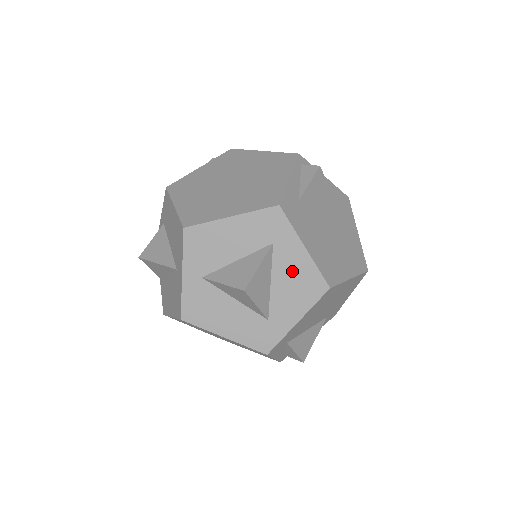
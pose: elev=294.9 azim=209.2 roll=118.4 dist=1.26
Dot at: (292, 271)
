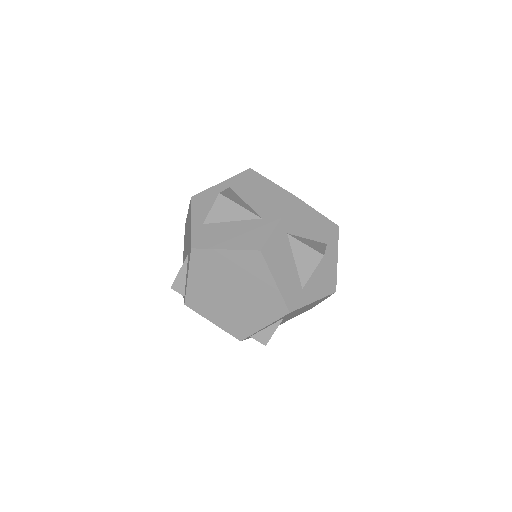
Dot at: (327, 268)
